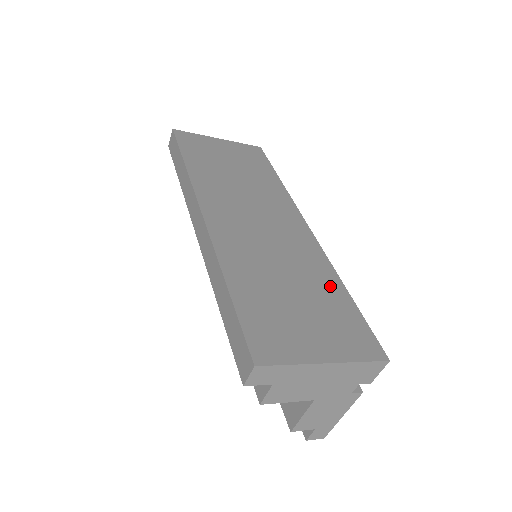
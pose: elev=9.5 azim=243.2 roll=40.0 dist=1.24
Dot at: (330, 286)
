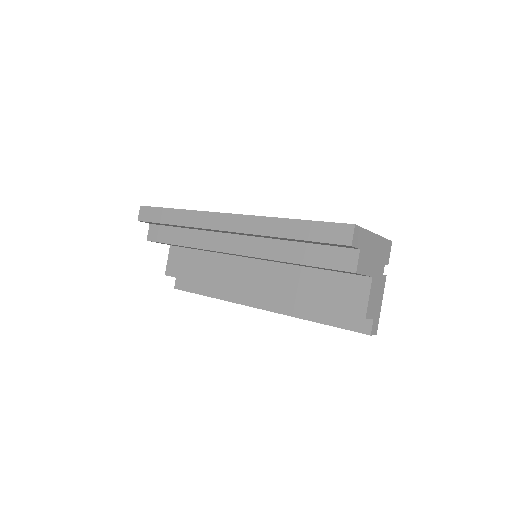
Dot at: occluded
